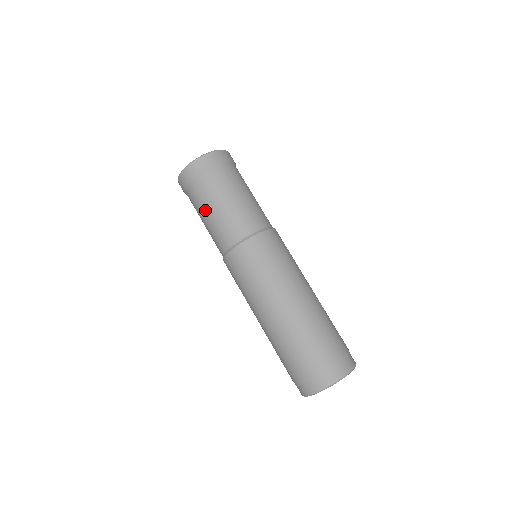
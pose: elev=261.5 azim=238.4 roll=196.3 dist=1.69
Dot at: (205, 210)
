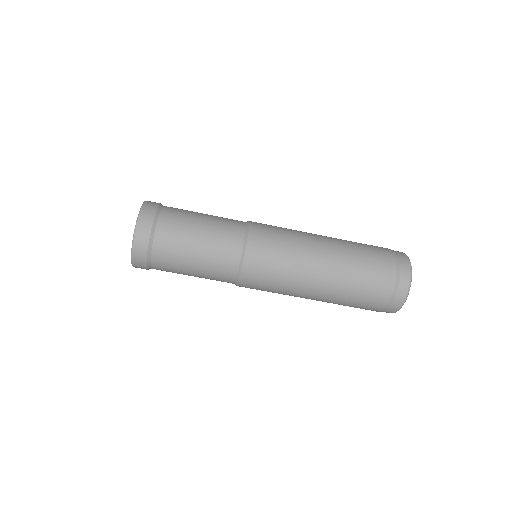
Dot at: (184, 272)
